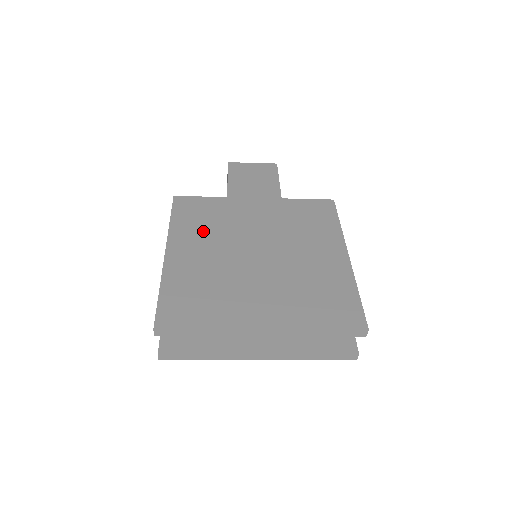
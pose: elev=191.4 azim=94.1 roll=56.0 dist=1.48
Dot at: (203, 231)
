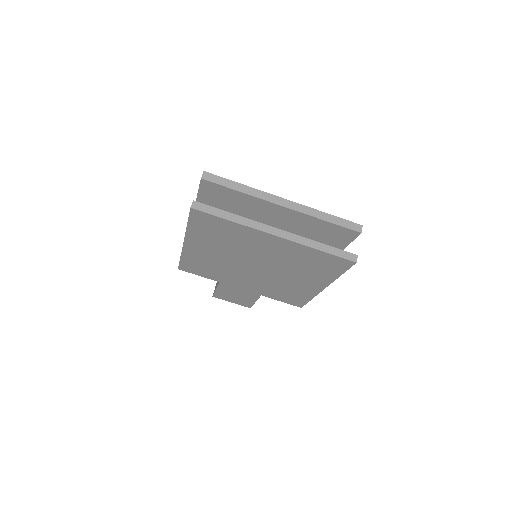
Dot at: occluded
